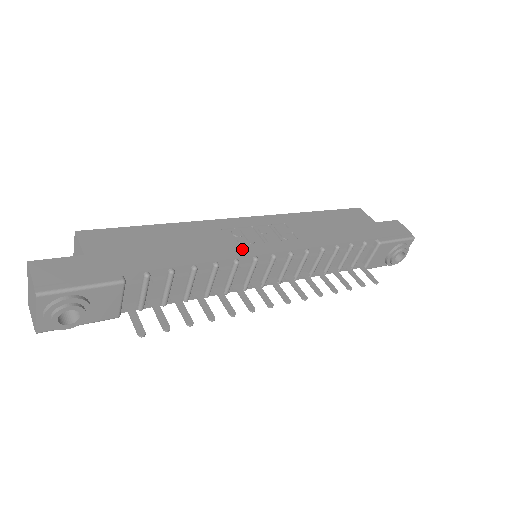
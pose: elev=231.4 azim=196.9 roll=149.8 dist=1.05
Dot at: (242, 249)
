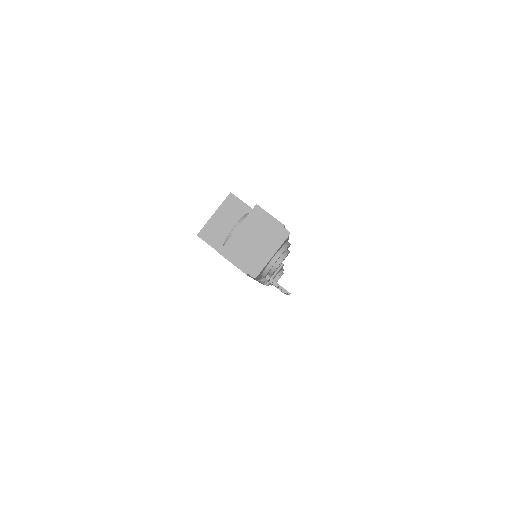
Dot at: occluded
